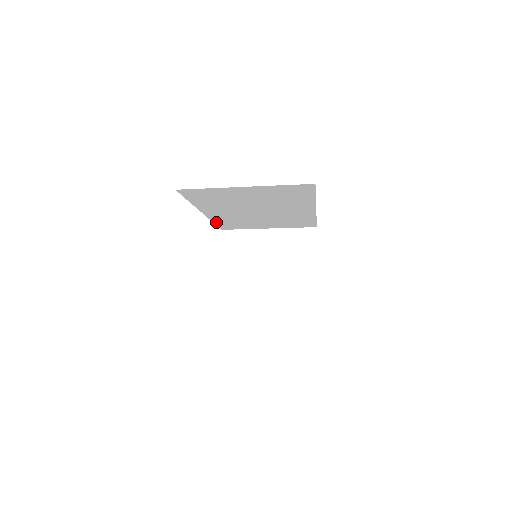
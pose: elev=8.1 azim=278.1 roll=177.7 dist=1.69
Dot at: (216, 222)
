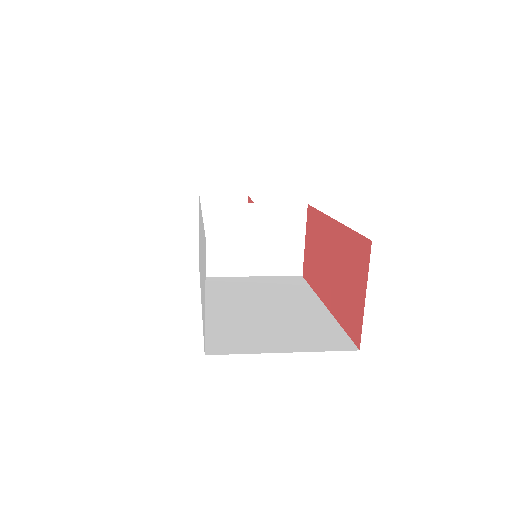
Dot at: occluded
